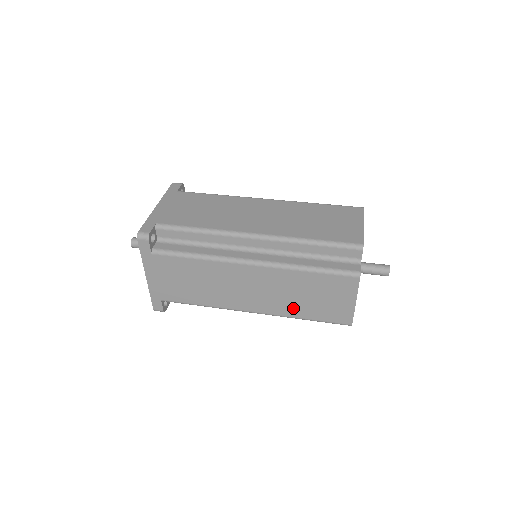
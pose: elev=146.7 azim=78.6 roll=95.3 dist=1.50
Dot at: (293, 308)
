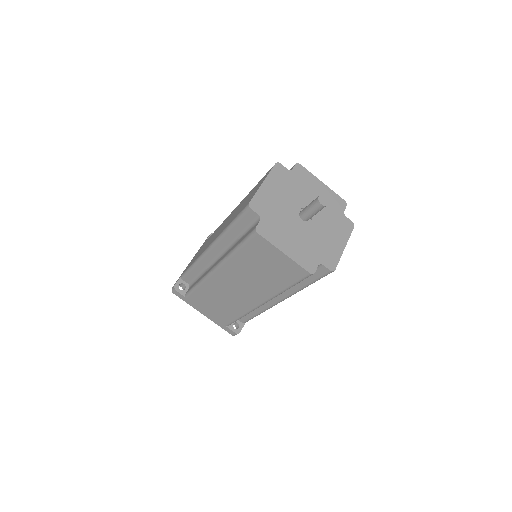
Dot at: (269, 285)
